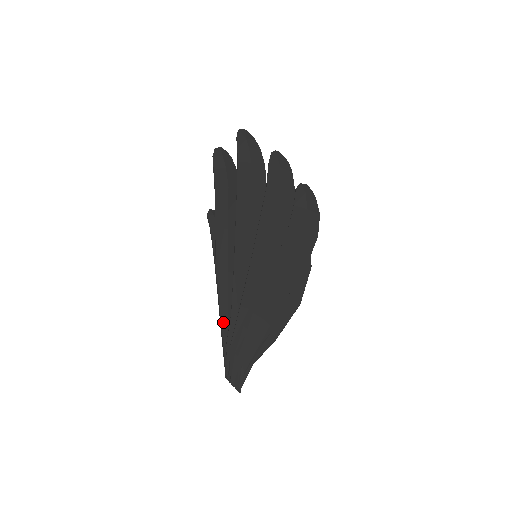
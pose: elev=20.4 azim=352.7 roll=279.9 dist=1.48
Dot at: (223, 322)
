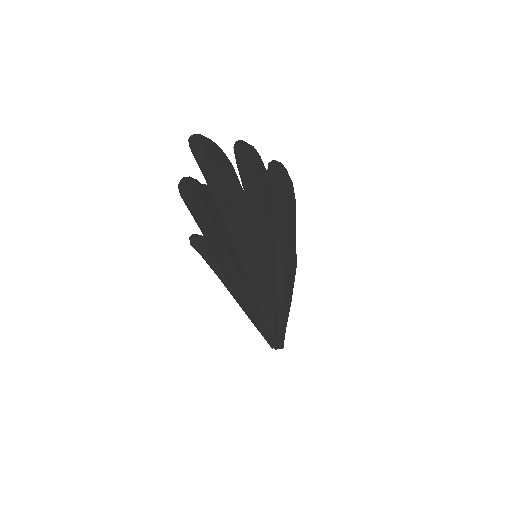
Dot at: (257, 322)
